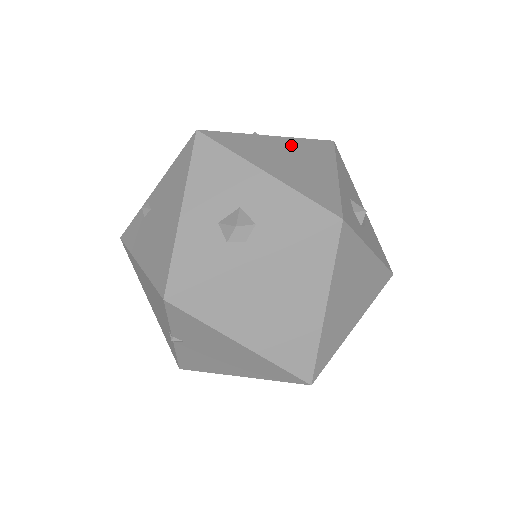
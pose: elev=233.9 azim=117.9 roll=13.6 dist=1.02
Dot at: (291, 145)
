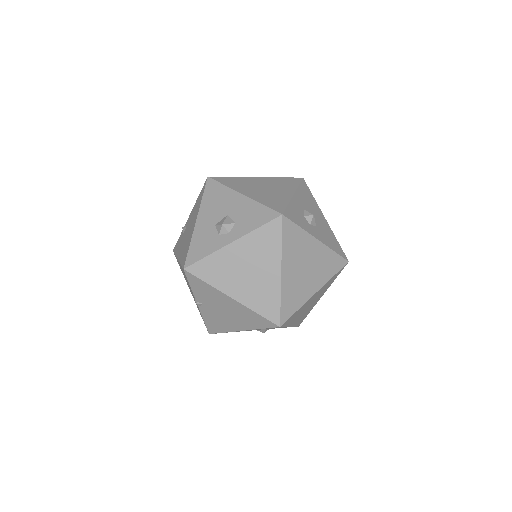
Dot at: (268, 181)
